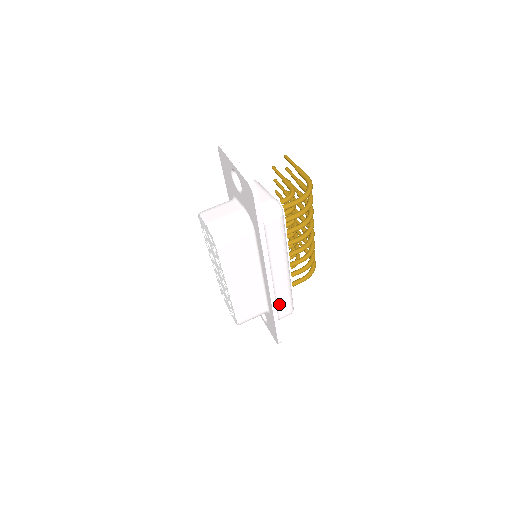
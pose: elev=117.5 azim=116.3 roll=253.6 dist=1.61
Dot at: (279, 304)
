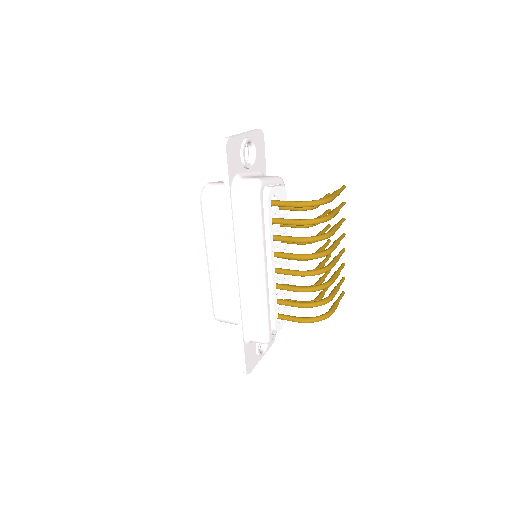
Dot at: (249, 315)
